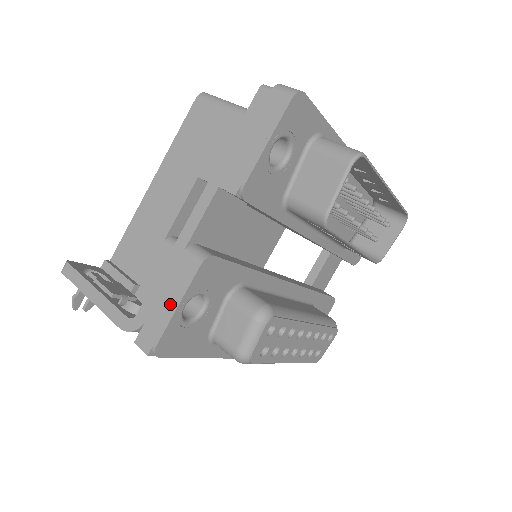
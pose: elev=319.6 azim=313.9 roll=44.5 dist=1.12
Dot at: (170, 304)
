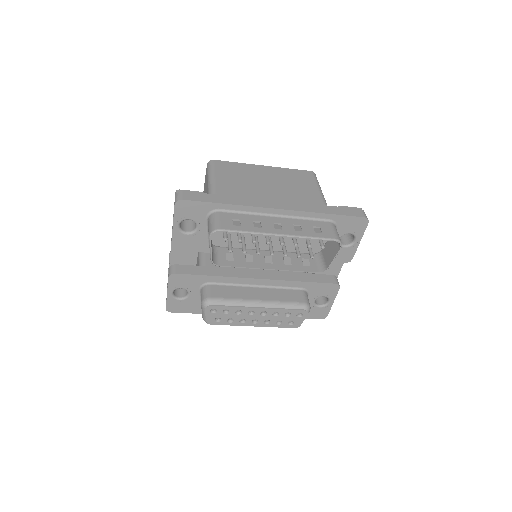
Dot at: occluded
